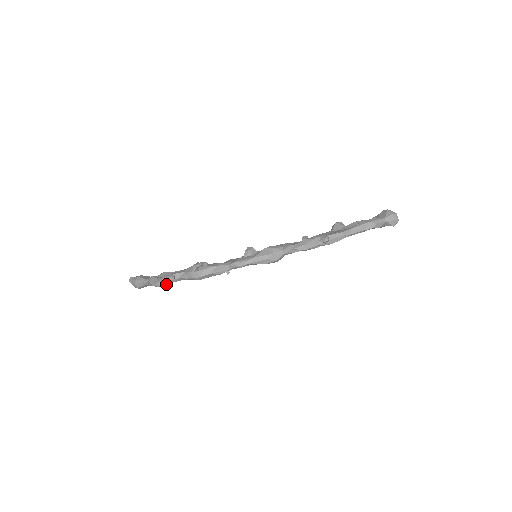
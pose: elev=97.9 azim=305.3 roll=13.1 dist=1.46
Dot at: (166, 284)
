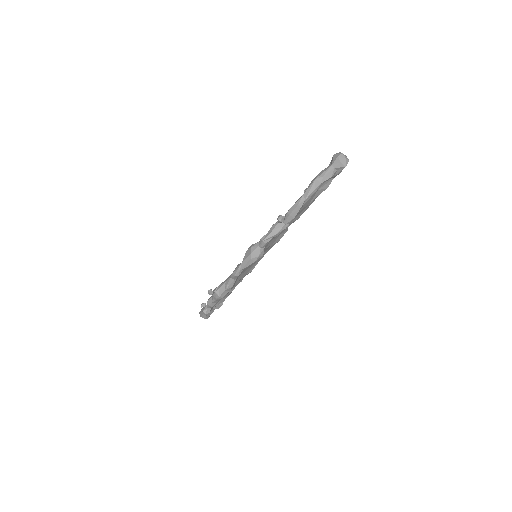
Dot at: (219, 307)
